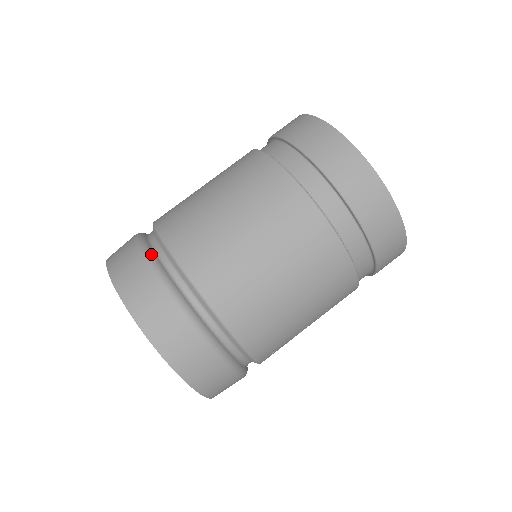
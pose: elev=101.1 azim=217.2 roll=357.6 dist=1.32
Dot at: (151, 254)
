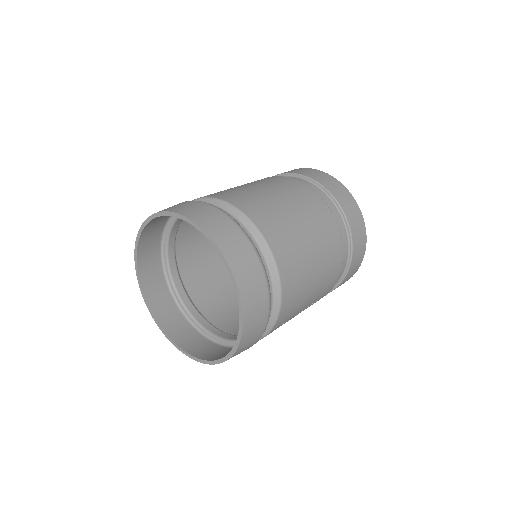
Dot at: (220, 209)
